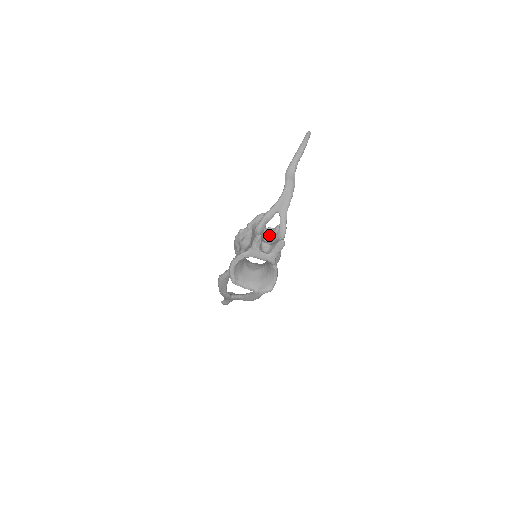
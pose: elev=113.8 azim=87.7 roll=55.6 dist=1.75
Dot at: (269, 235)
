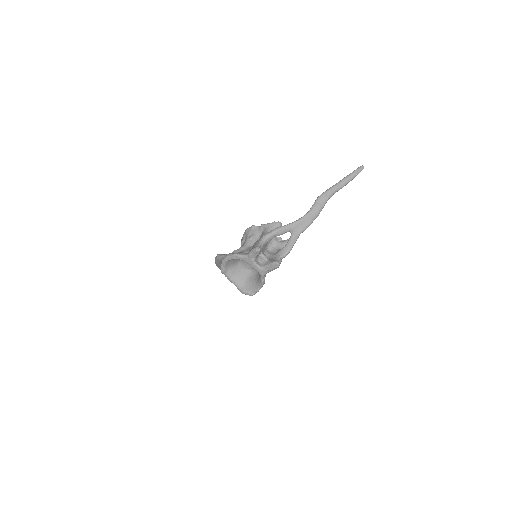
Dot at: (275, 245)
